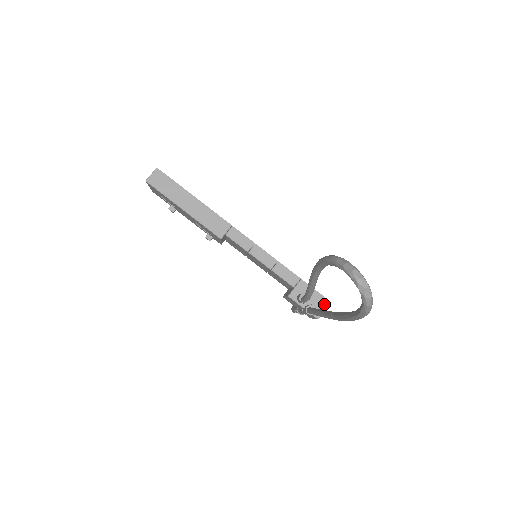
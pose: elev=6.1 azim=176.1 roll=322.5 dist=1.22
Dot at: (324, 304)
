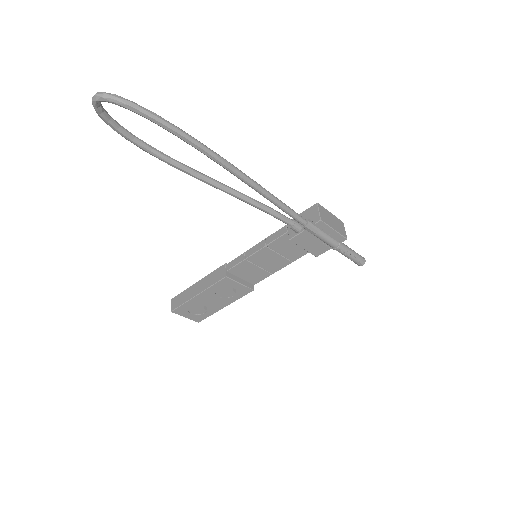
Dot at: (314, 210)
